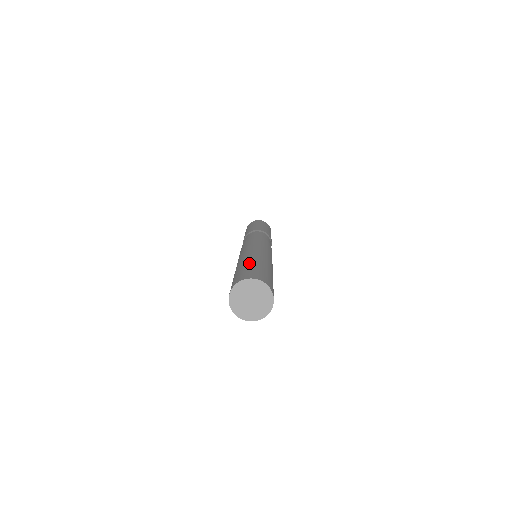
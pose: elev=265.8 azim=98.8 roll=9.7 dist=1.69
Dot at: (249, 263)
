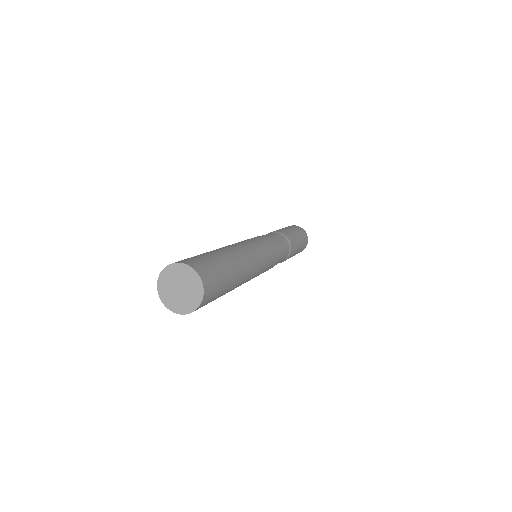
Dot at: (226, 260)
